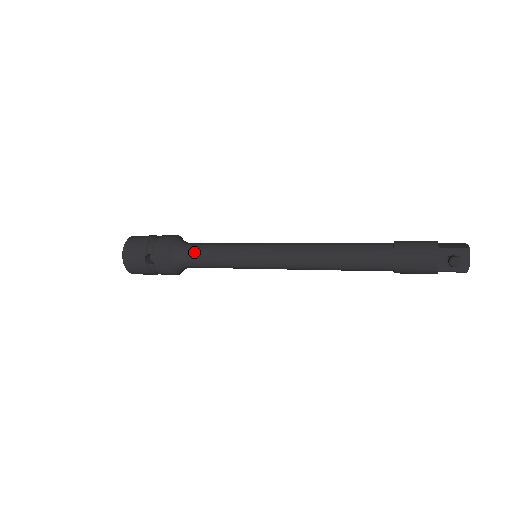
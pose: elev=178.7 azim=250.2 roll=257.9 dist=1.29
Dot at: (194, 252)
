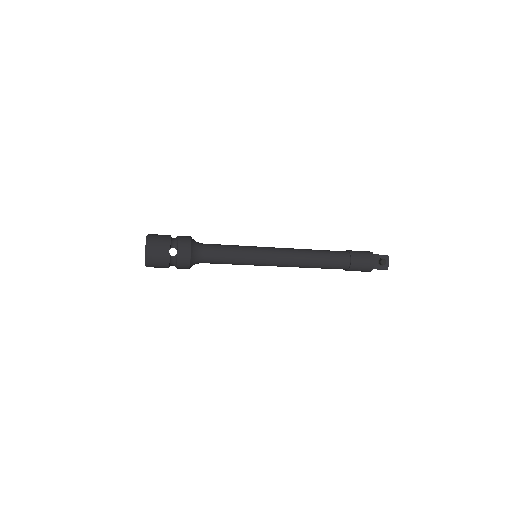
Dot at: (211, 249)
